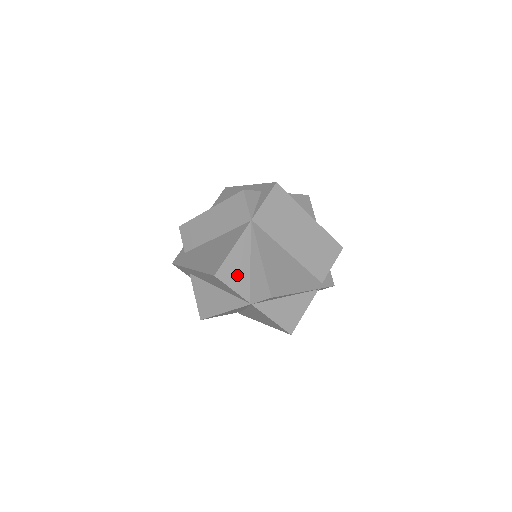
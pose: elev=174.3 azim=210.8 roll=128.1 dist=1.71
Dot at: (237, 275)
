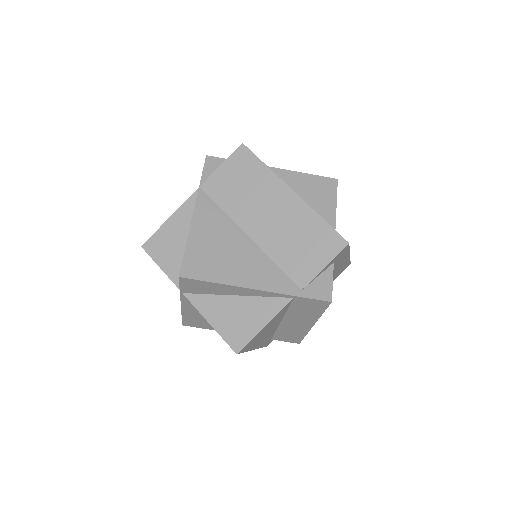
Dot at: (170, 251)
